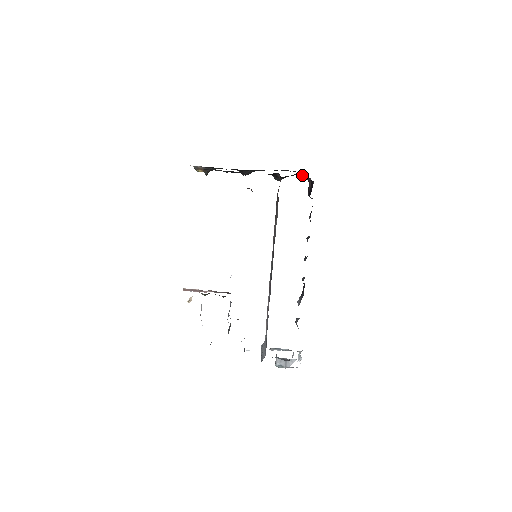
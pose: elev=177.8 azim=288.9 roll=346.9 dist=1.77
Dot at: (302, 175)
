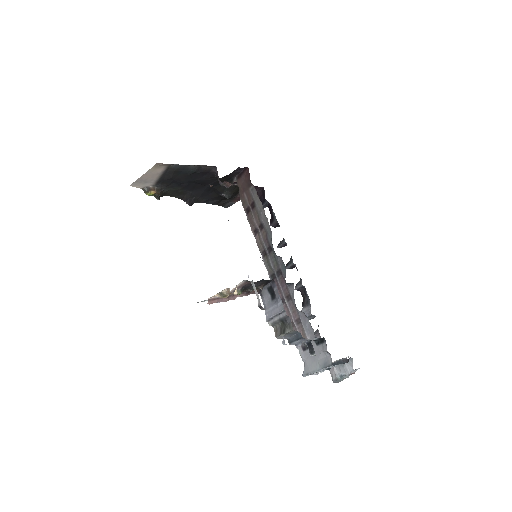
Dot at: occluded
